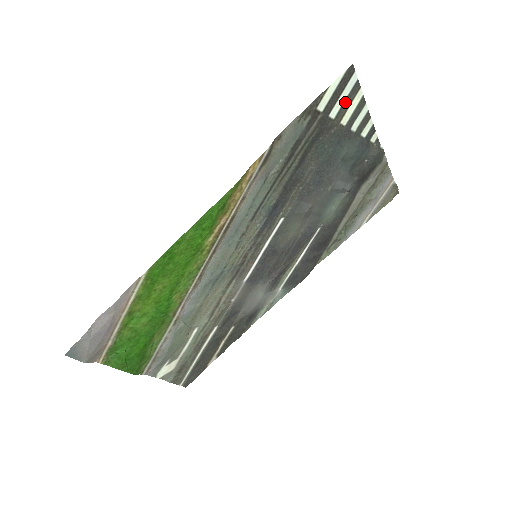
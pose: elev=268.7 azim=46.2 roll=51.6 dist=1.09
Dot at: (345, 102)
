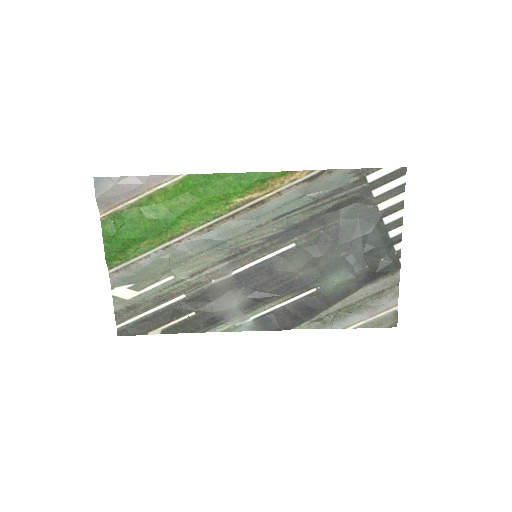
Dot at: (389, 192)
